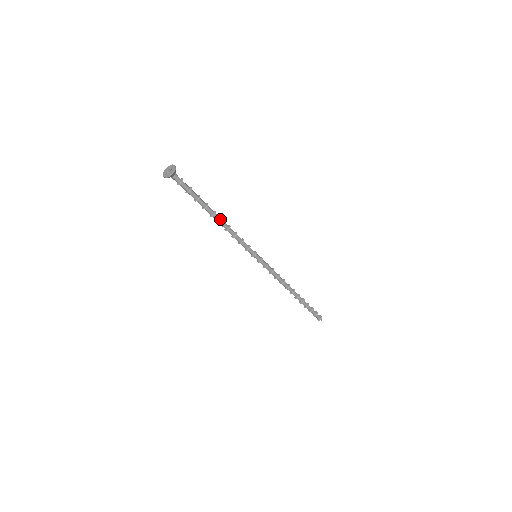
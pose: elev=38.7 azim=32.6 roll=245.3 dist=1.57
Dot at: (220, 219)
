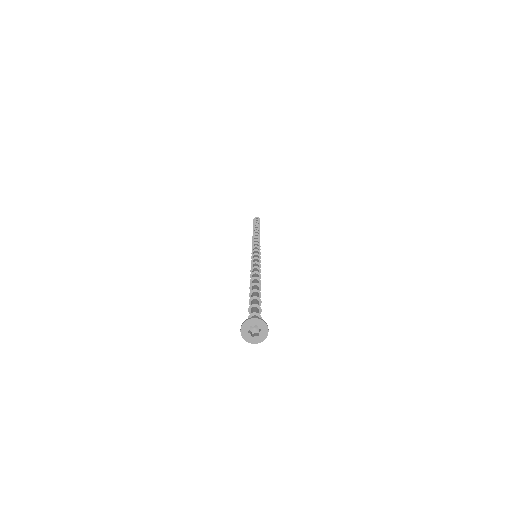
Dot at: occluded
